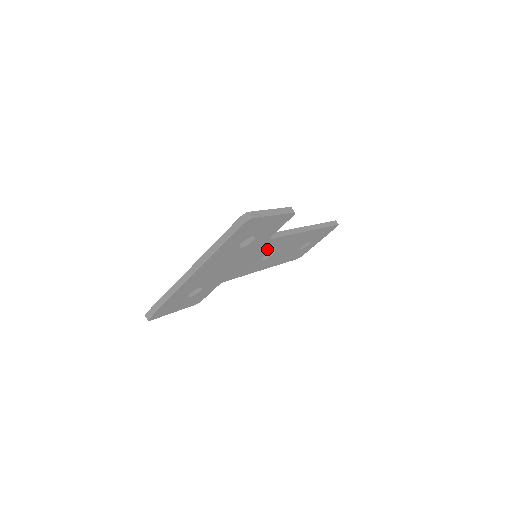
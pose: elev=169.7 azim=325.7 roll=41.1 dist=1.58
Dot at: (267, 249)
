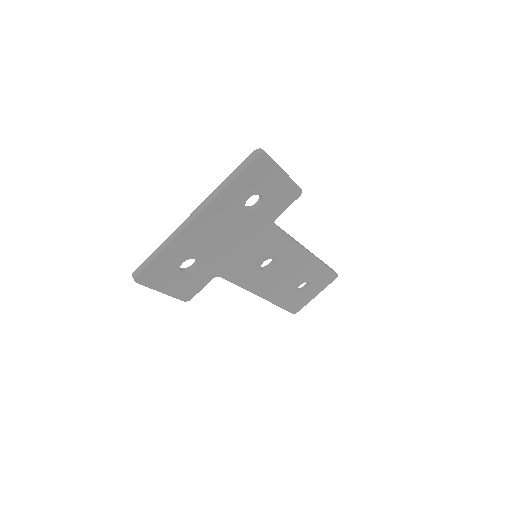
Dot at: (268, 247)
